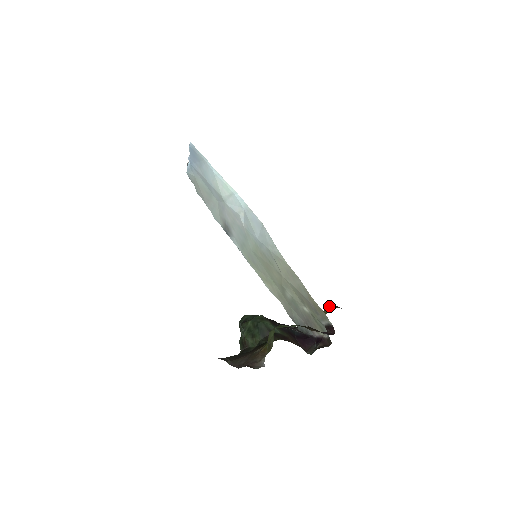
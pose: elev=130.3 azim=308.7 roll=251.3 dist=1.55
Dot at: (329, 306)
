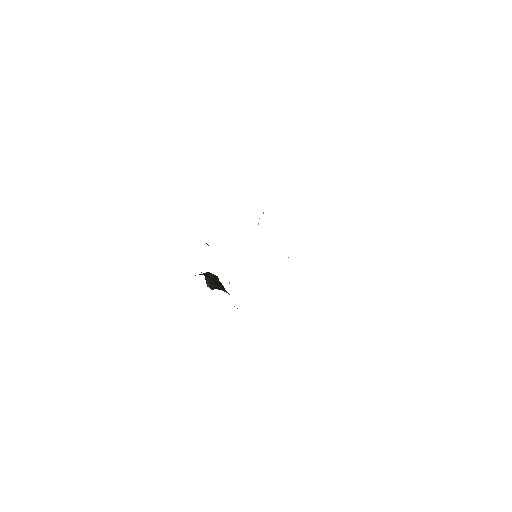
Dot at: occluded
